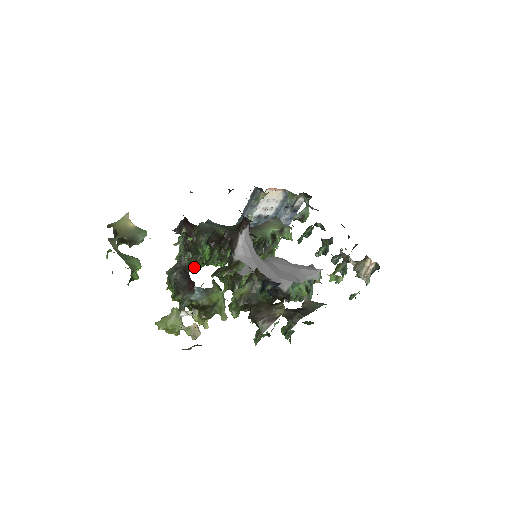
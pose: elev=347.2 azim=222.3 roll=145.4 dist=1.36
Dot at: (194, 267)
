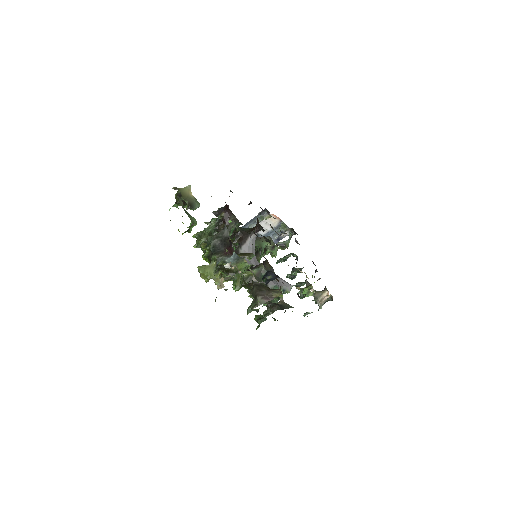
Dot at: occluded
